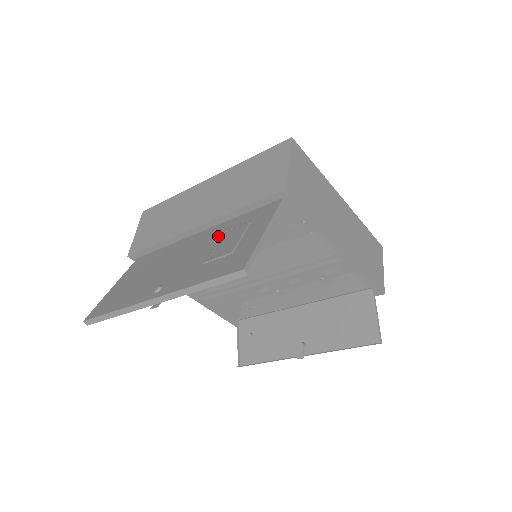
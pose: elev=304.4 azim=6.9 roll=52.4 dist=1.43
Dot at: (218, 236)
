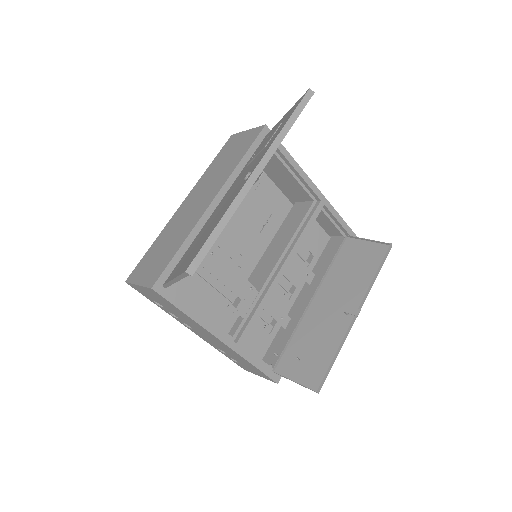
Dot at: (246, 168)
